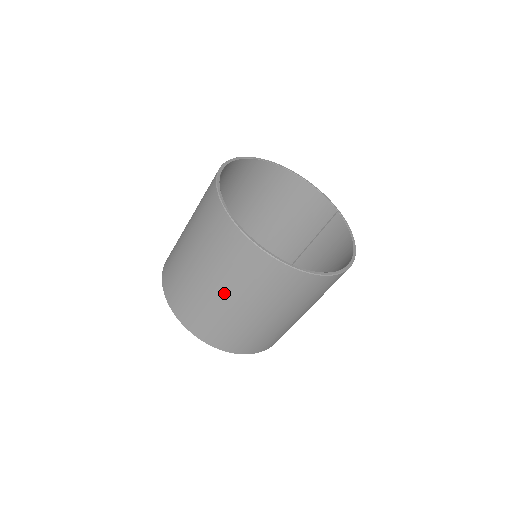
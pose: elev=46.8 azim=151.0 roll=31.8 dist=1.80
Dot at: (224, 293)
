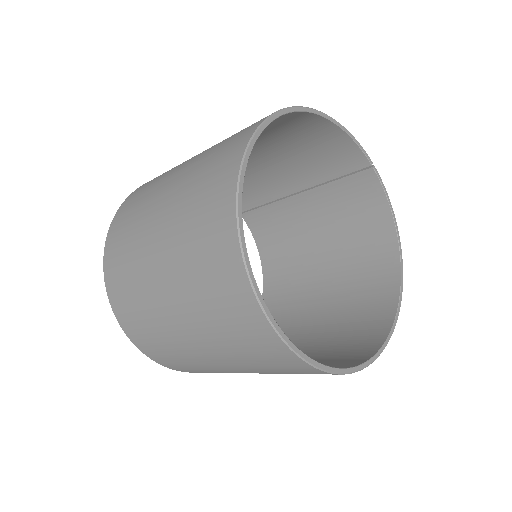
Dot at: occluded
